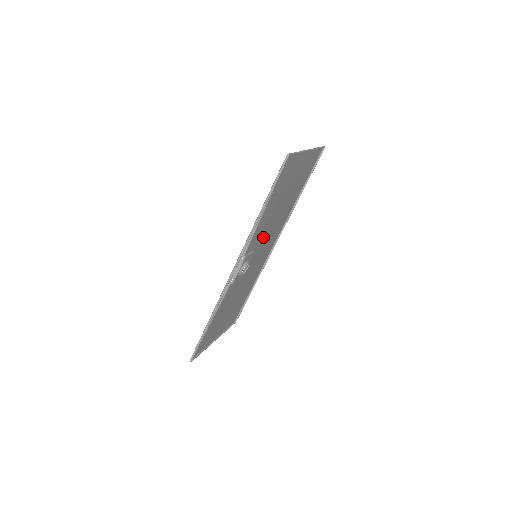
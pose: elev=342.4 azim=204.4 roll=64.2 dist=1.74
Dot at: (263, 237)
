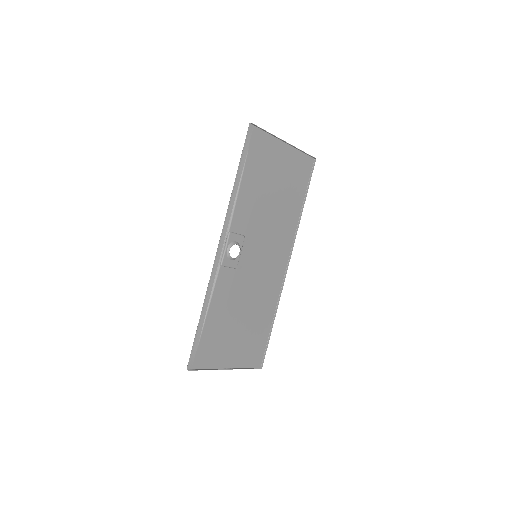
Dot at: (256, 229)
